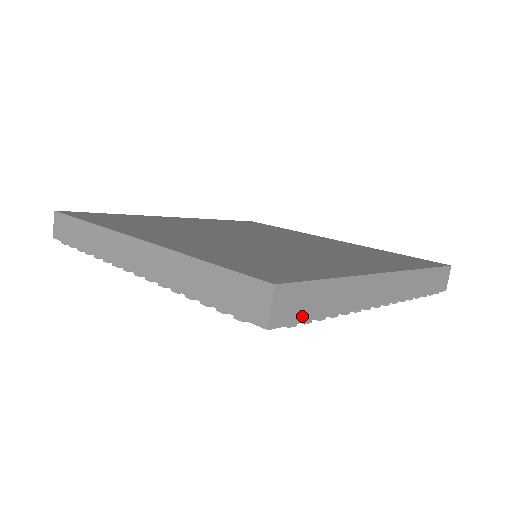
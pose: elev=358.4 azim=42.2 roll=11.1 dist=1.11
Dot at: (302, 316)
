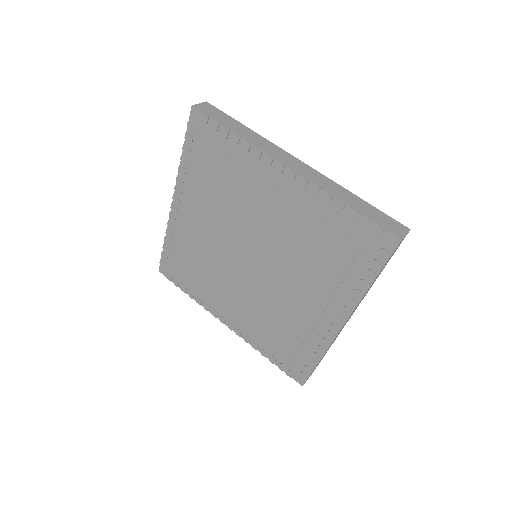
Dot at: (388, 260)
